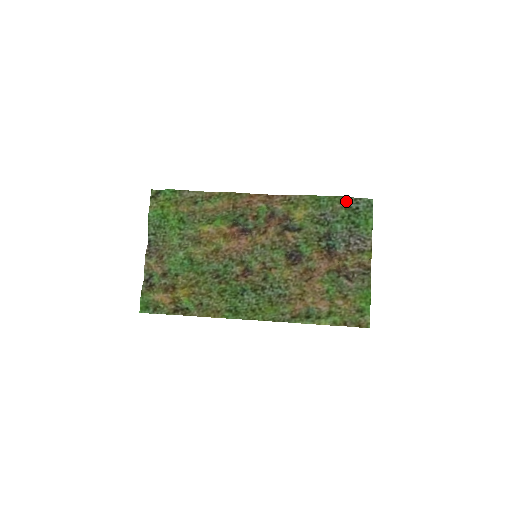
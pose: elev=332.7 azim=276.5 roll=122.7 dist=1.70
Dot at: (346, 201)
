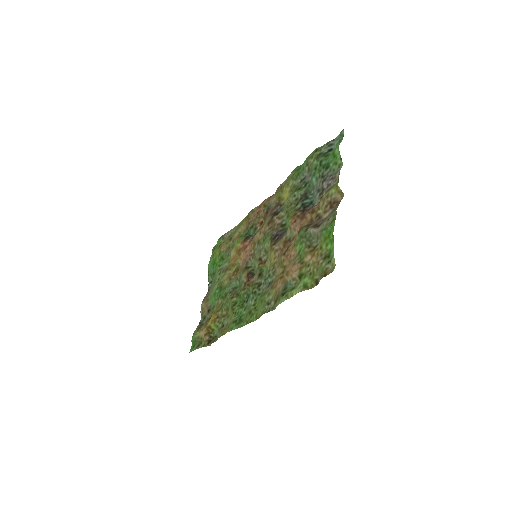
Dot at: (317, 151)
